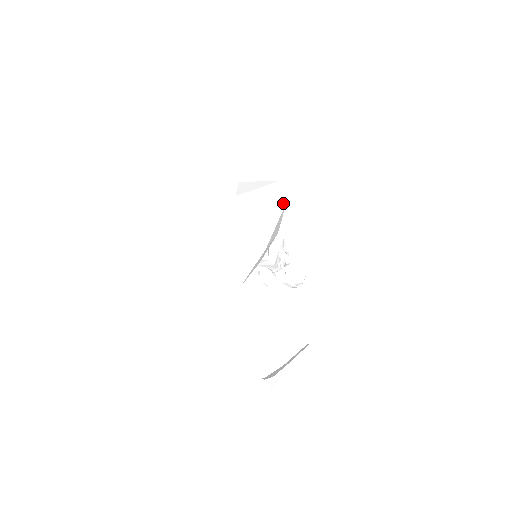
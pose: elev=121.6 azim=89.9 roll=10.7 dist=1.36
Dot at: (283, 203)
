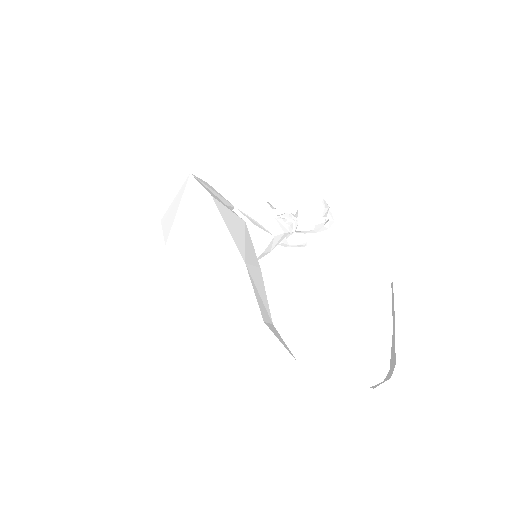
Dot at: (209, 199)
